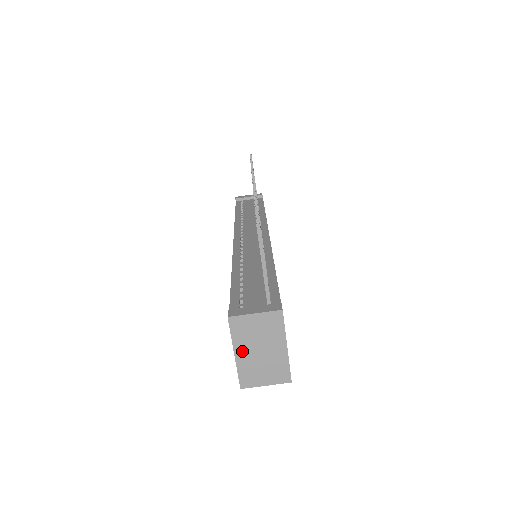
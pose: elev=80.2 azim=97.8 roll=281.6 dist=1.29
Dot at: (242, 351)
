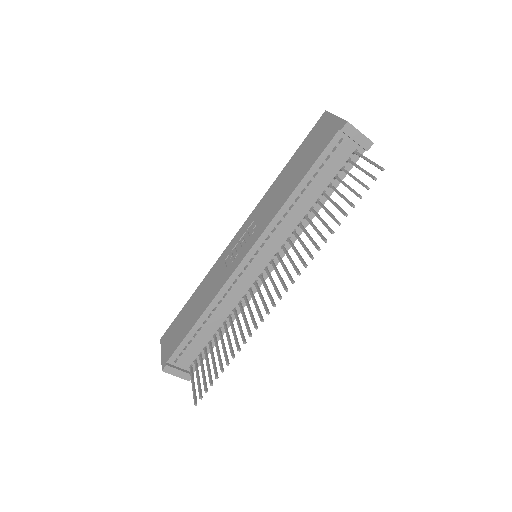
Dot at: occluded
